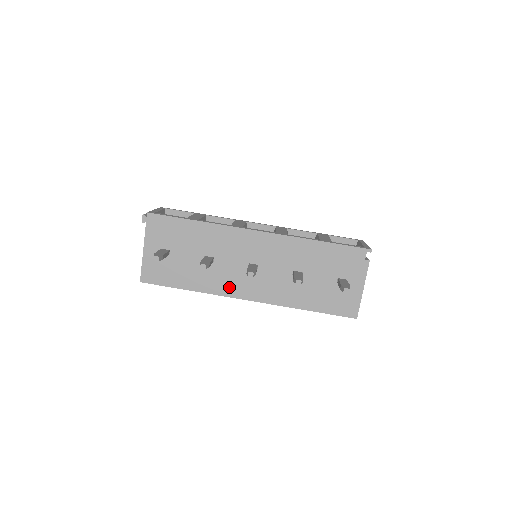
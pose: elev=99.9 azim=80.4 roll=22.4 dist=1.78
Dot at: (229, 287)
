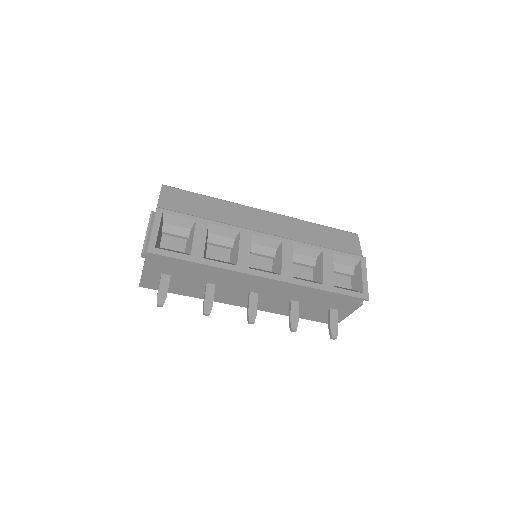
Dot at: (227, 299)
